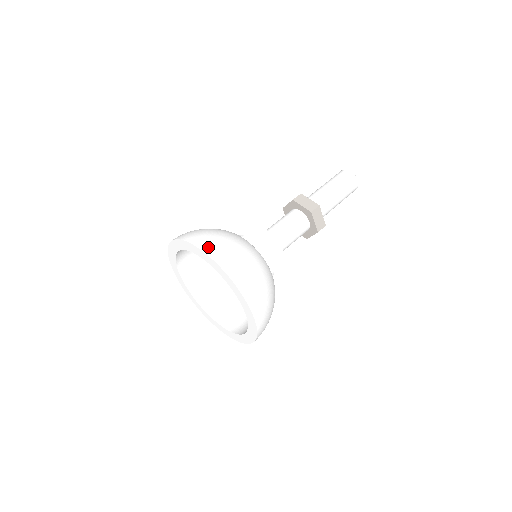
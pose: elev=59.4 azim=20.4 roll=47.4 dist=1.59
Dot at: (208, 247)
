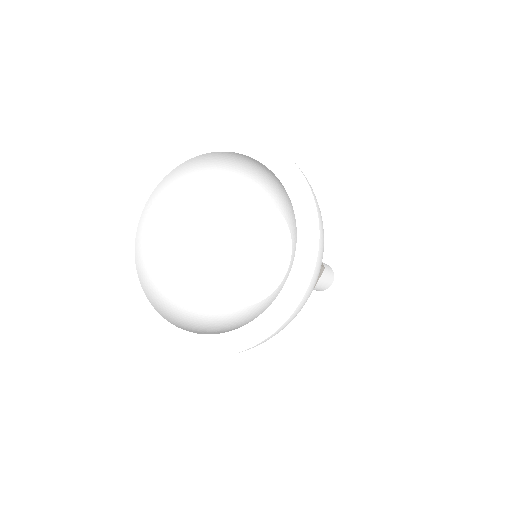
Dot at: occluded
